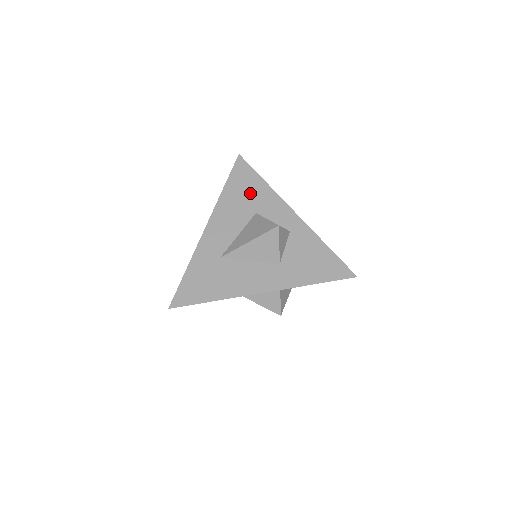
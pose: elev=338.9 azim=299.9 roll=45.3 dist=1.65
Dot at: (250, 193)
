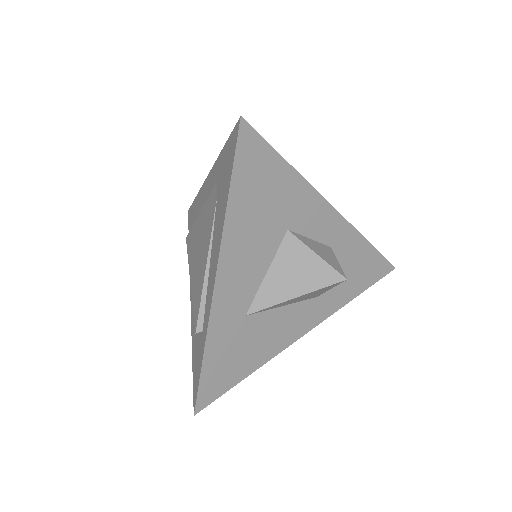
Dot at: occluded
